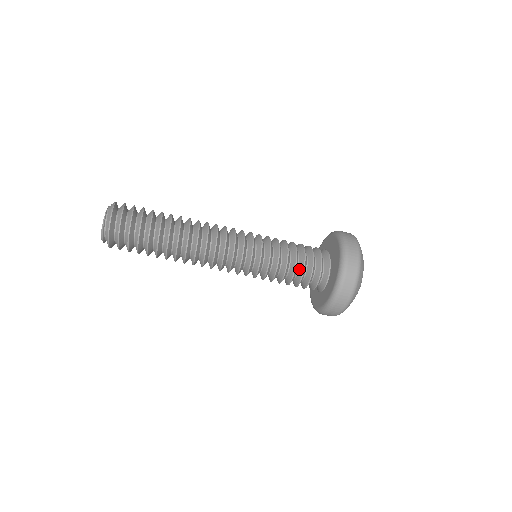
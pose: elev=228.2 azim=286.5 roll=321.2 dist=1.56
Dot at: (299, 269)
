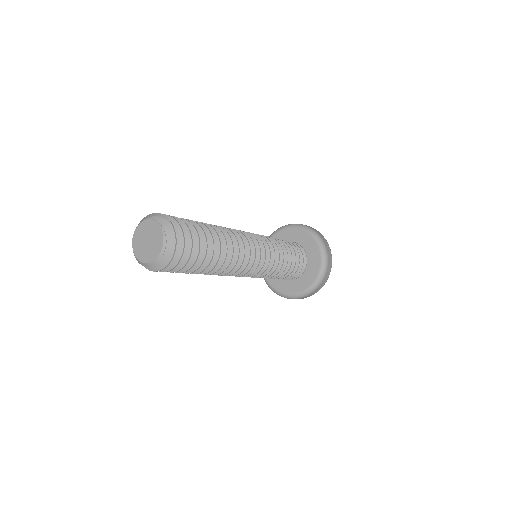
Dot at: occluded
